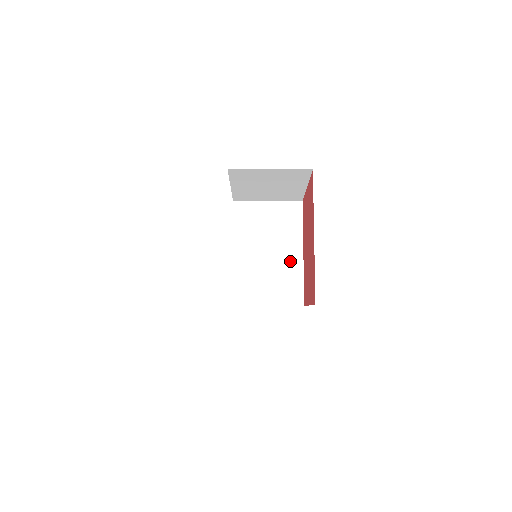
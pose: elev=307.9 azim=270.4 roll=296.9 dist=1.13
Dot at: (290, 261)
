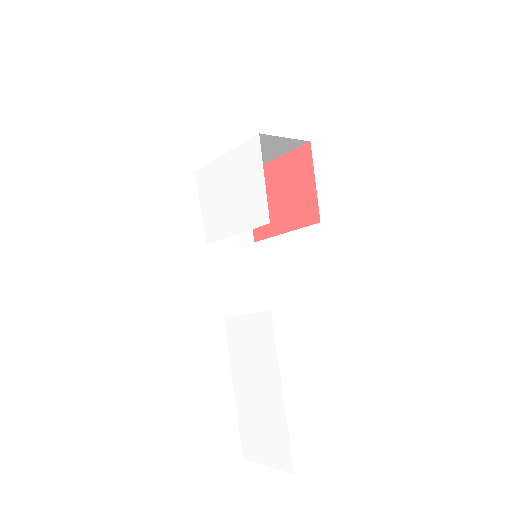
Dot at: occluded
